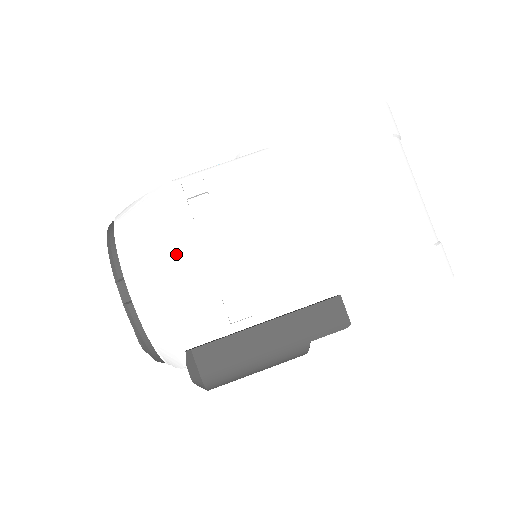
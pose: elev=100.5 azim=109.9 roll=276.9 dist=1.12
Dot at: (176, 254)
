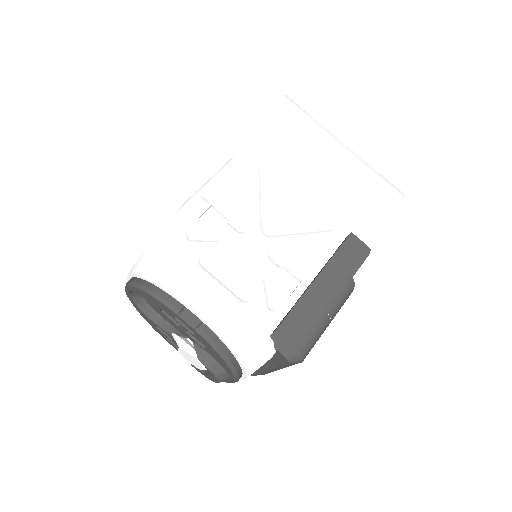
Dot at: (216, 265)
